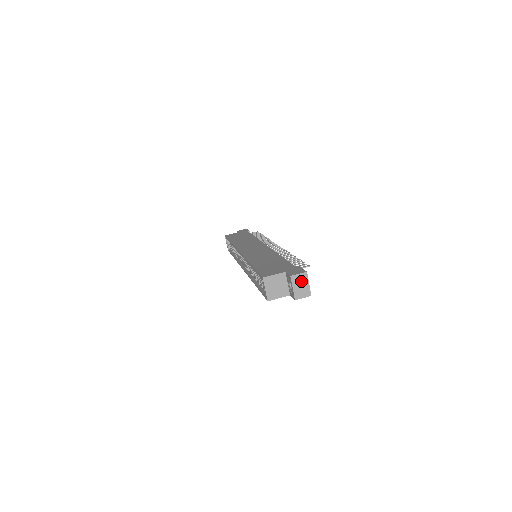
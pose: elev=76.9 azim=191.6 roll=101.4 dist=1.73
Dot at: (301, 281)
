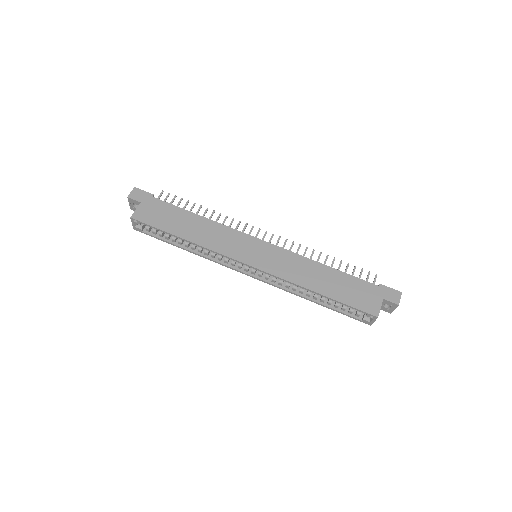
Dot at: occluded
